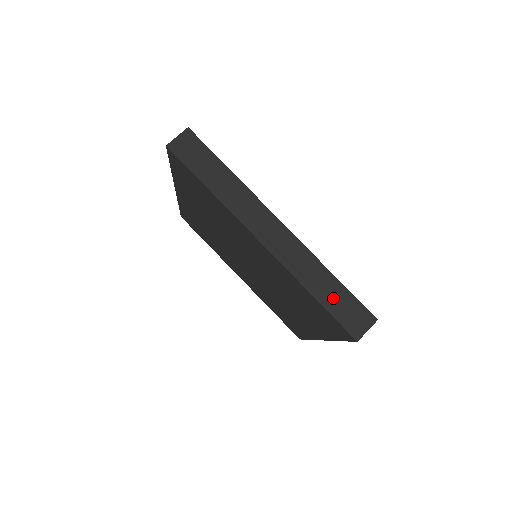
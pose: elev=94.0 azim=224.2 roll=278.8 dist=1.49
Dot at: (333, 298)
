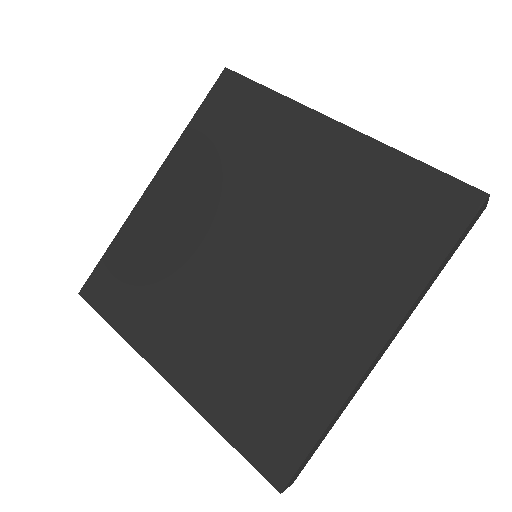
Dot at: occluded
